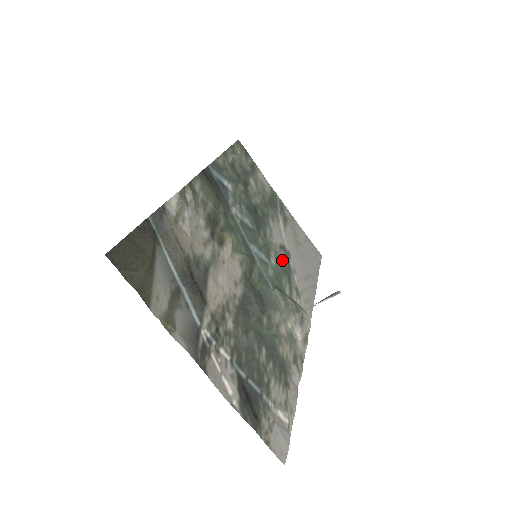
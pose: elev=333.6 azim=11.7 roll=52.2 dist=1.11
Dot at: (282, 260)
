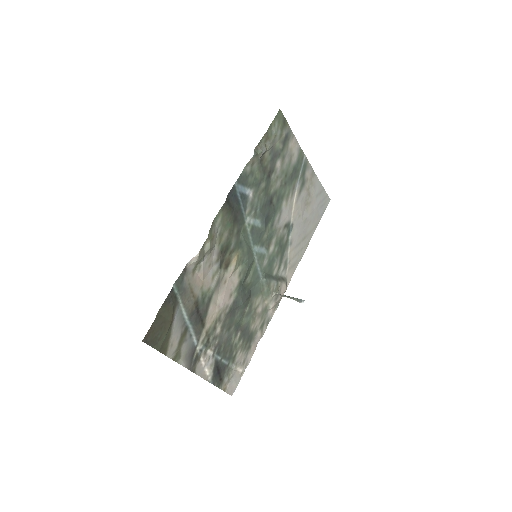
Dot at: (281, 240)
